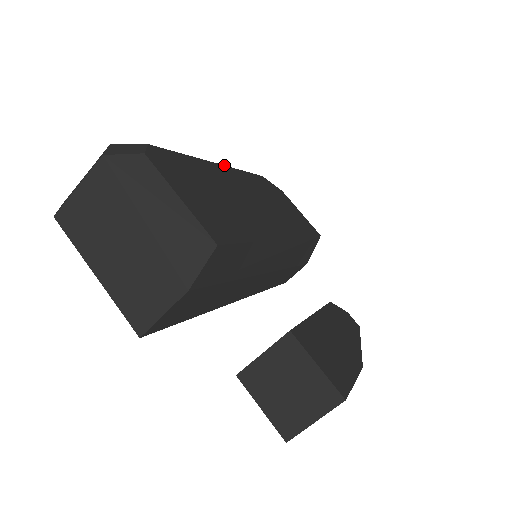
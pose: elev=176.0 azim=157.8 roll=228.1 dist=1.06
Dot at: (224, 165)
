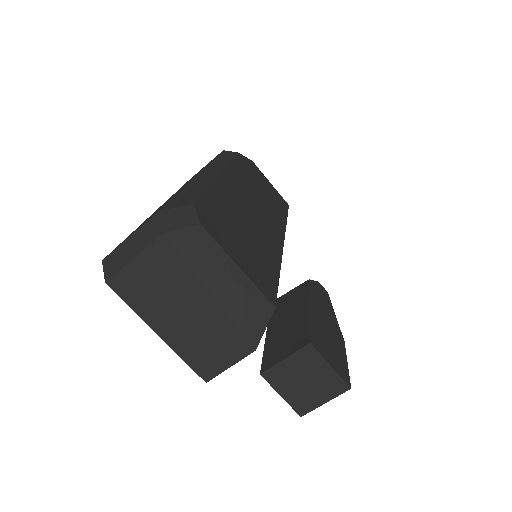
Dot at: (223, 169)
